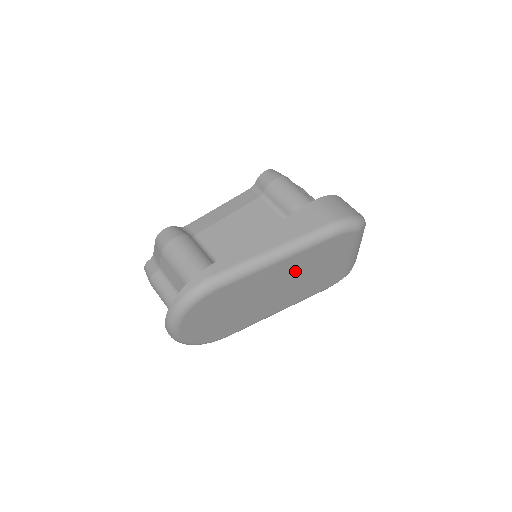
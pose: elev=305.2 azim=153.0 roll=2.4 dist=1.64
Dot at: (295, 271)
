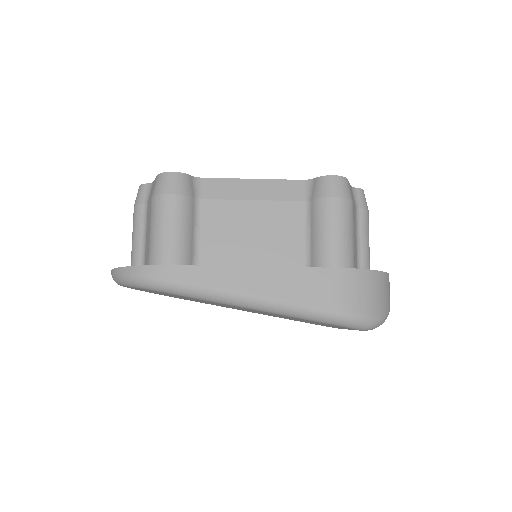
Dot at: occluded
